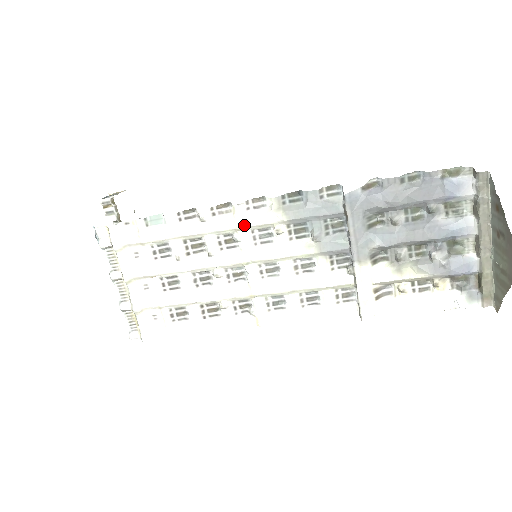
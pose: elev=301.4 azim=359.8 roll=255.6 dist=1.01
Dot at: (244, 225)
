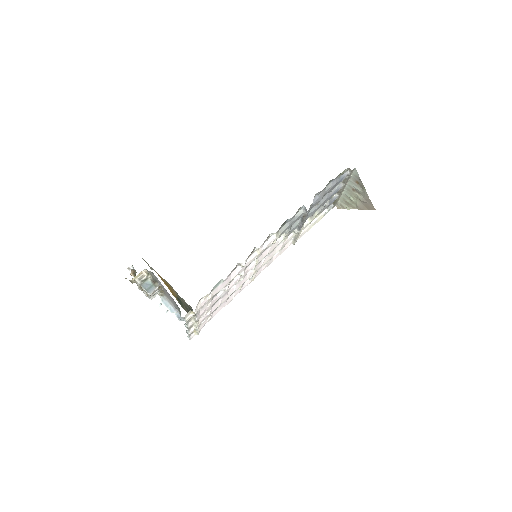
Dot at: occluded
